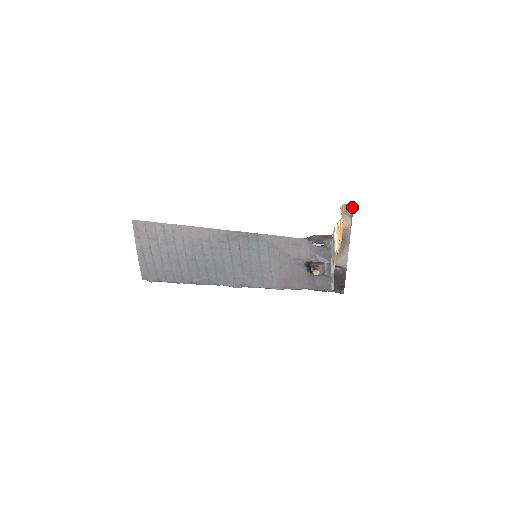
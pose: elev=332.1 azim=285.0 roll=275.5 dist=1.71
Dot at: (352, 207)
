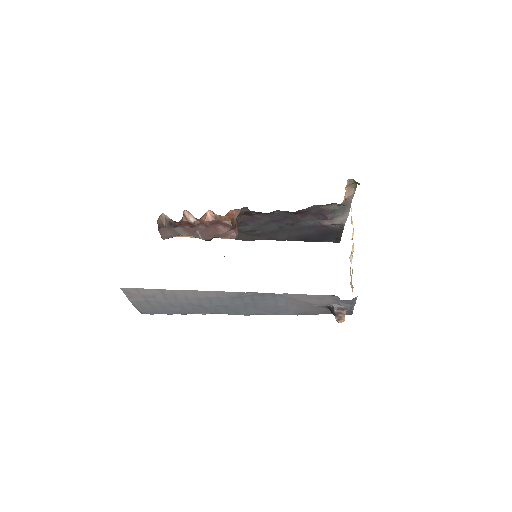
Dot at: (358, 184)
